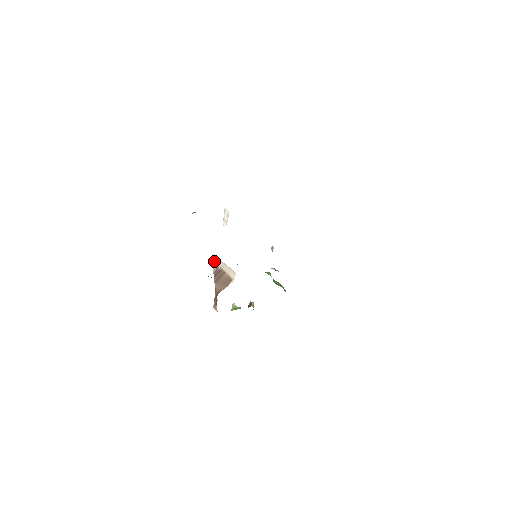
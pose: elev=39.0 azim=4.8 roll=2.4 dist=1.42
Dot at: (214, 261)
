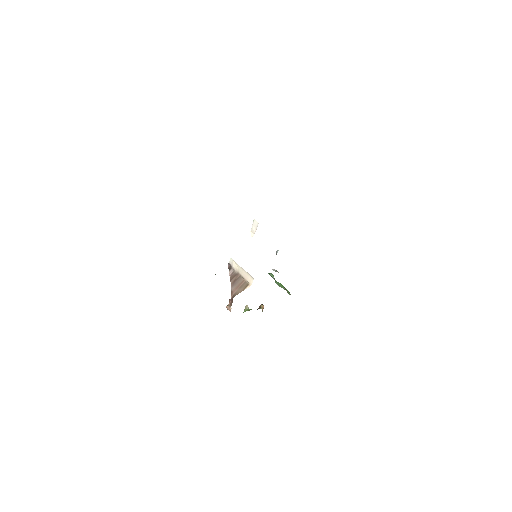
Dot at: (231, 264)
